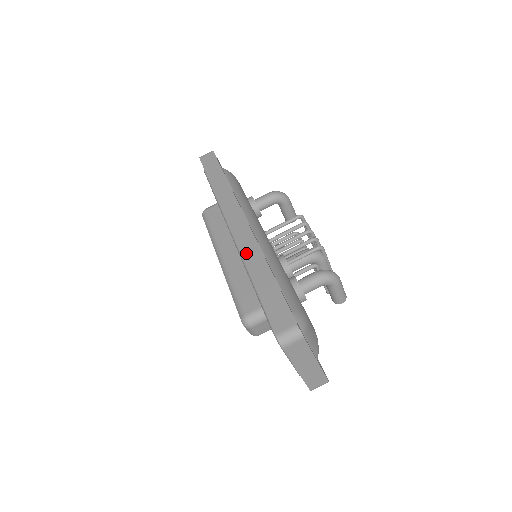
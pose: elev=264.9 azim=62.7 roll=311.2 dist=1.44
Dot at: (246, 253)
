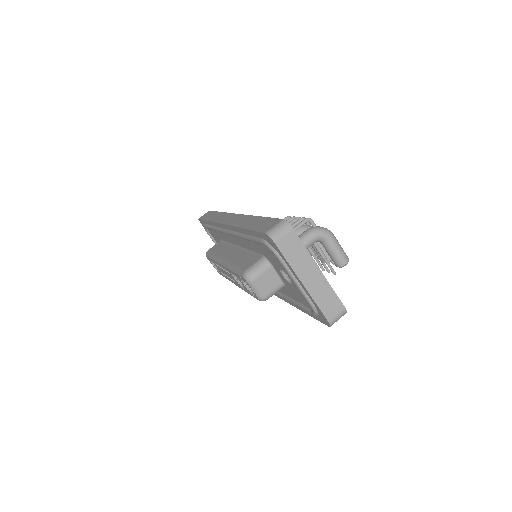
Dot at: (237, 223)
